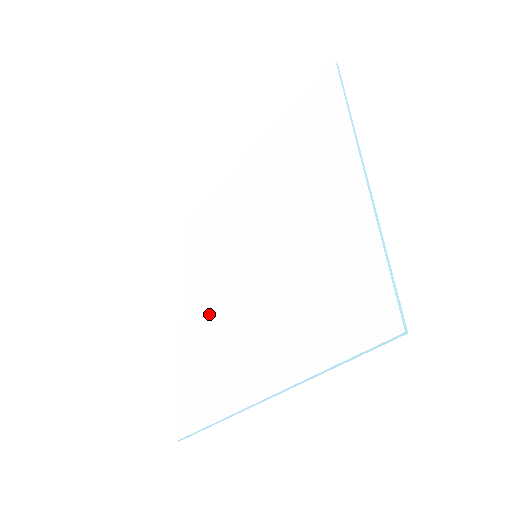
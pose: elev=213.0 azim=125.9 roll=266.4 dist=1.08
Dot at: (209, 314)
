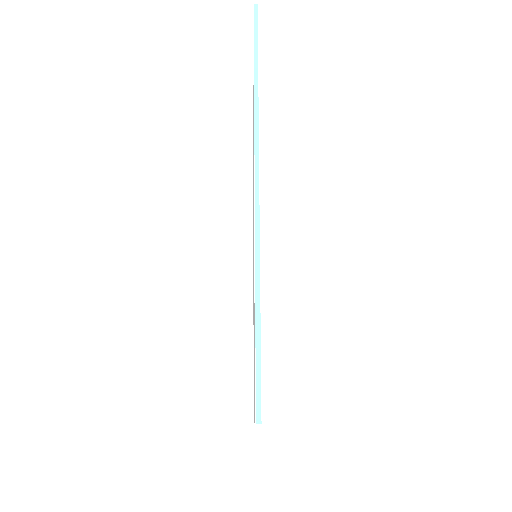
Dot at: occluded
